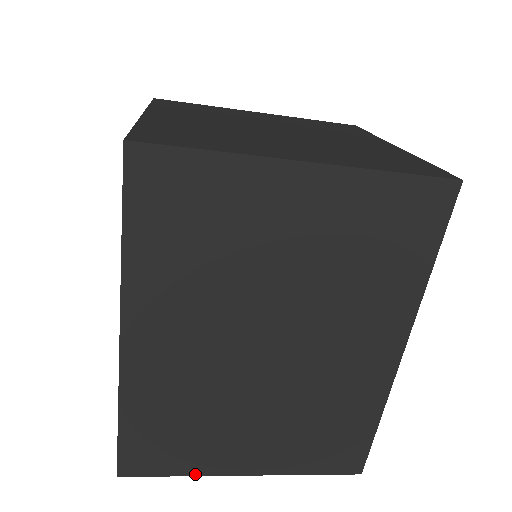
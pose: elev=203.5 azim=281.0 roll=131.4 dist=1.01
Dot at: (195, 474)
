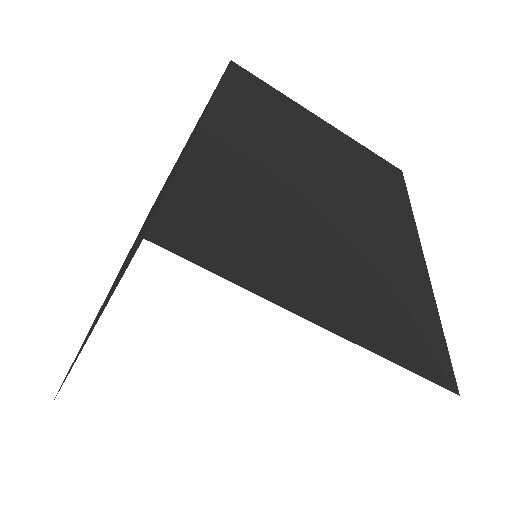
Dot at: (254, 290)
